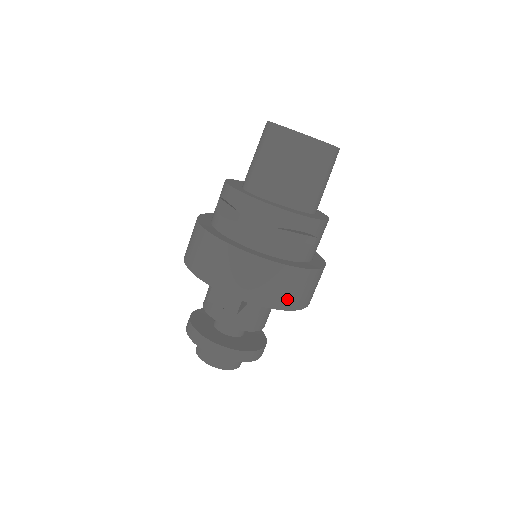
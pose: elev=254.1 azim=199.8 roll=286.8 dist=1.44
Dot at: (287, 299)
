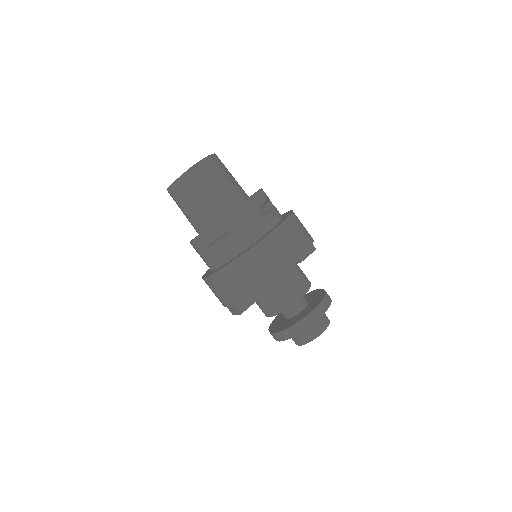
Dot at: (248, 286)
